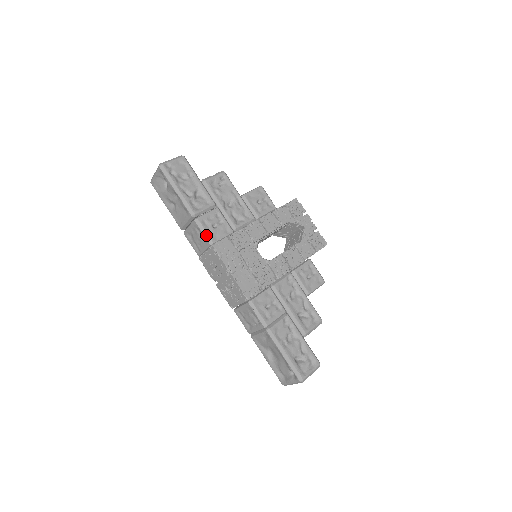
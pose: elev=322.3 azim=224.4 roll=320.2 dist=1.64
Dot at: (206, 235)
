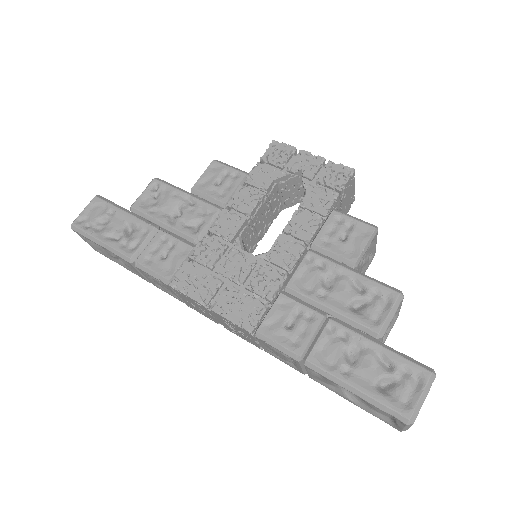
Dot at: (156, 276)
